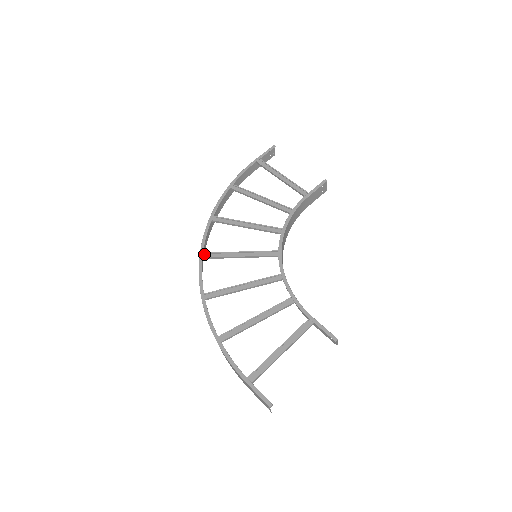
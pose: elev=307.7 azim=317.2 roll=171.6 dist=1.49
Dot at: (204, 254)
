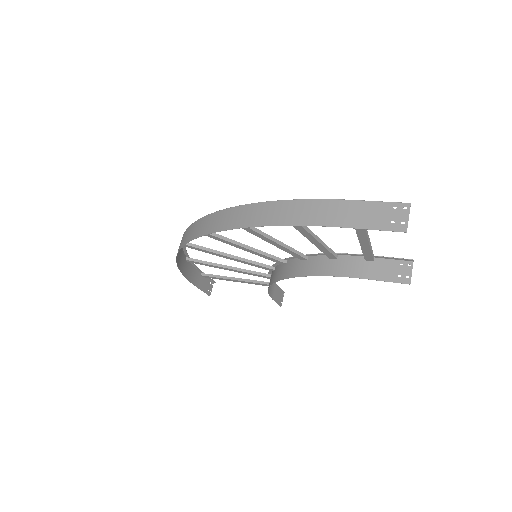
Dot at: occluded
